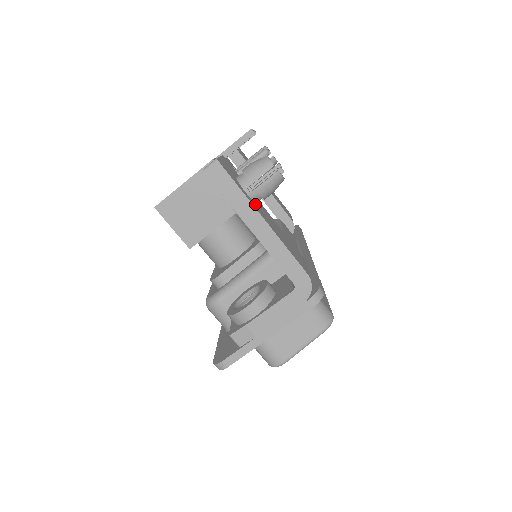
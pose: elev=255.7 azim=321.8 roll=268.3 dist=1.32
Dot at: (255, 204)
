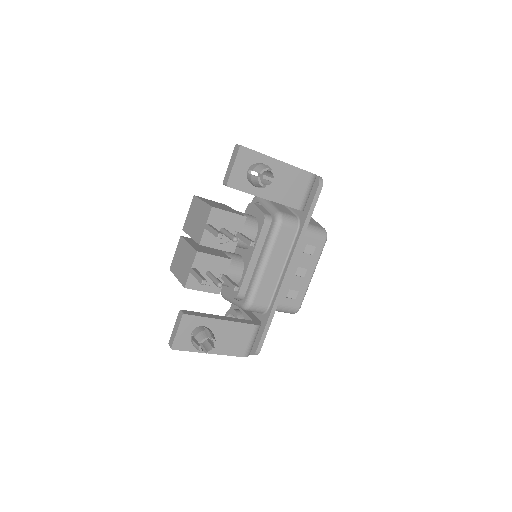
Dot at: occluded
